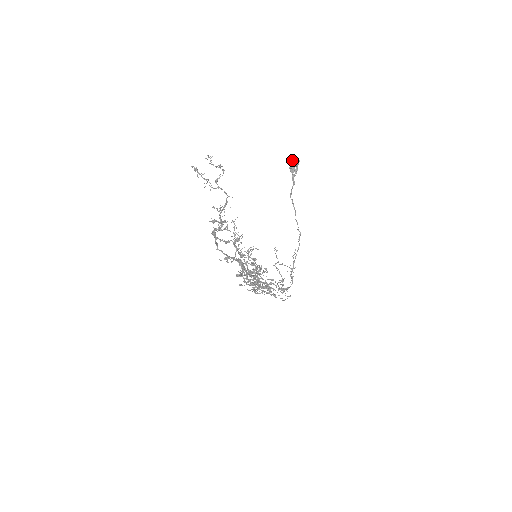
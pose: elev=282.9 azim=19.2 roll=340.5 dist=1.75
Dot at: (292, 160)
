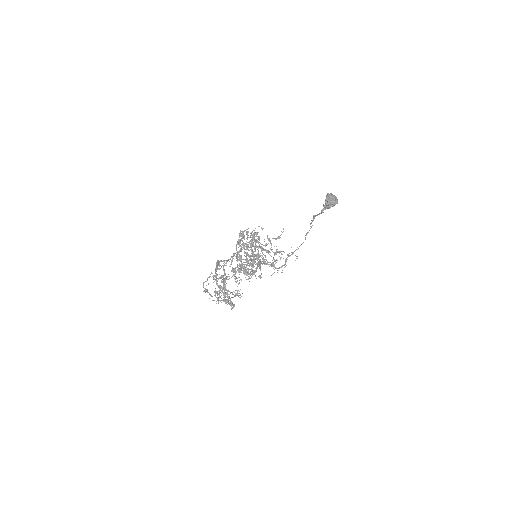
Dot at: (329, 202)
